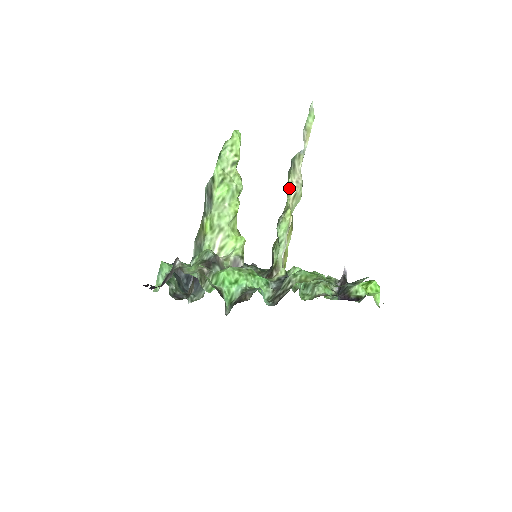
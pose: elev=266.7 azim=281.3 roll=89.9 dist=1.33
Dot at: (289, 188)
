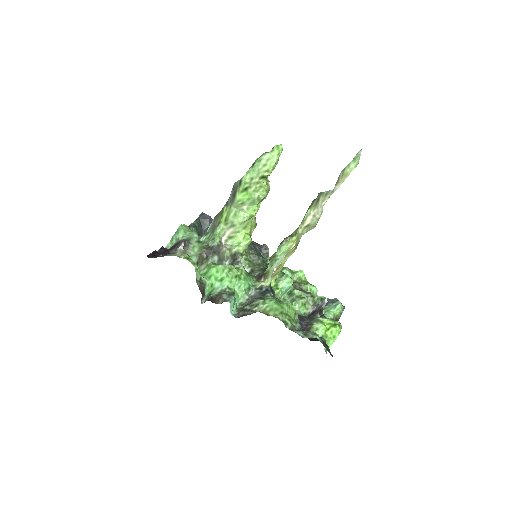
Dot at: (304, 218)
